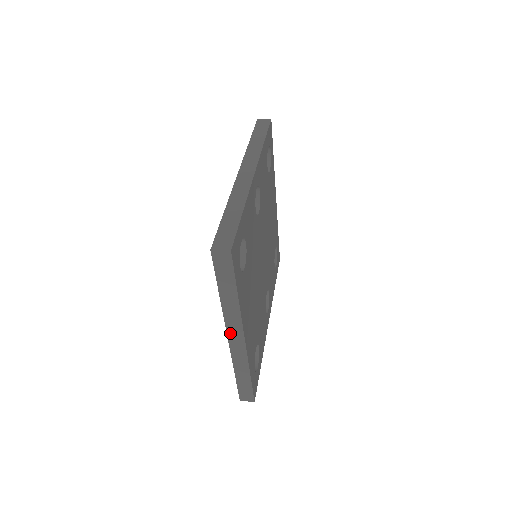
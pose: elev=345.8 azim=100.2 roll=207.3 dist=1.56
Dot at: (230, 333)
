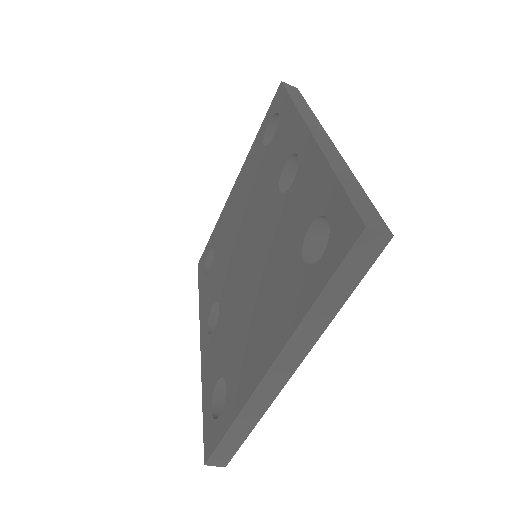
Dot at: (278, 364)
